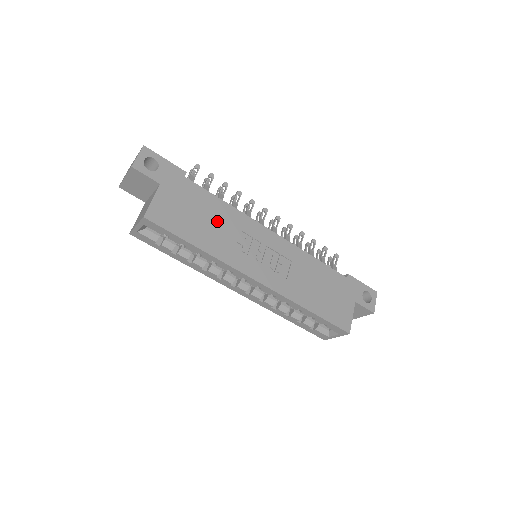
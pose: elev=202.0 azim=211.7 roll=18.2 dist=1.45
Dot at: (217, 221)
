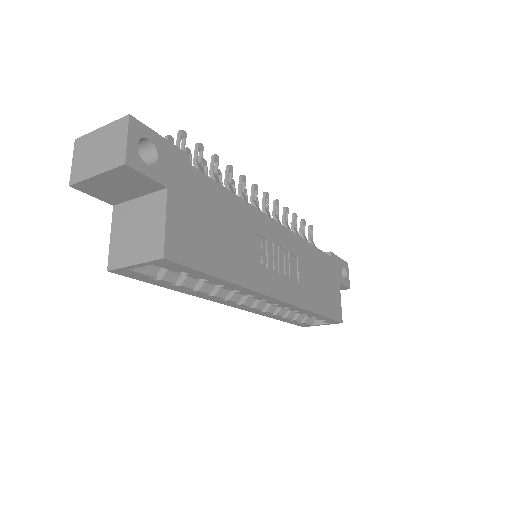
Dot at: (235, 229)
